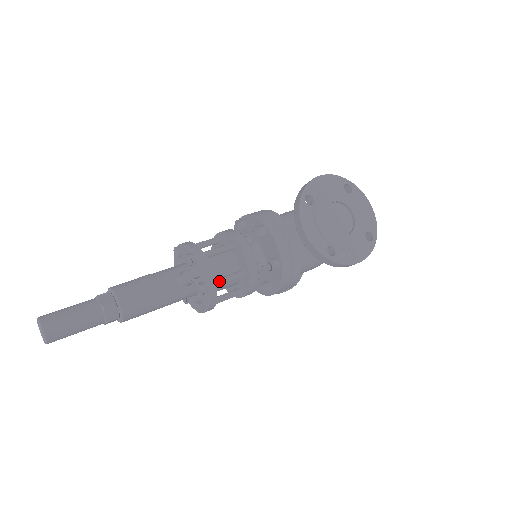
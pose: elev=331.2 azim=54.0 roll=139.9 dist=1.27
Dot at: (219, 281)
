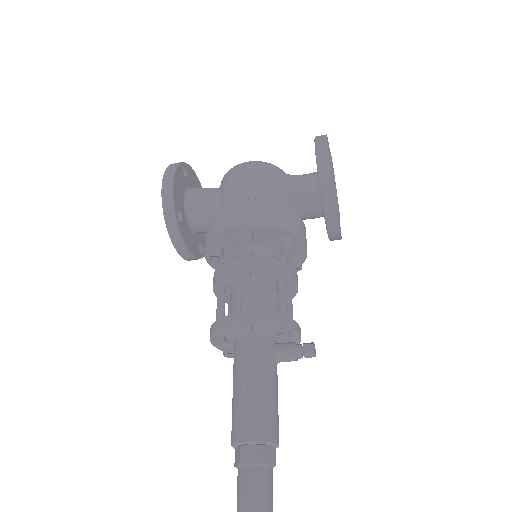
Dot at: occluded
